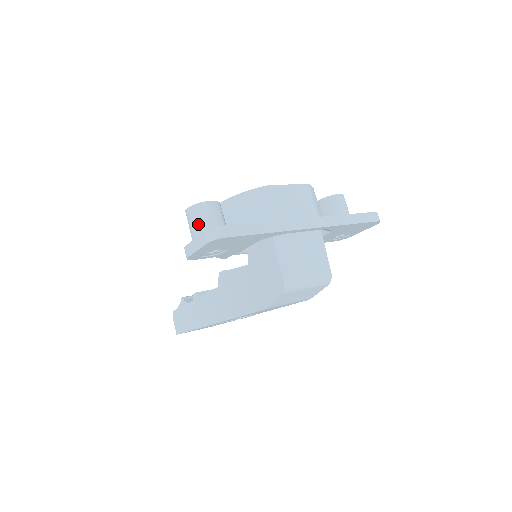
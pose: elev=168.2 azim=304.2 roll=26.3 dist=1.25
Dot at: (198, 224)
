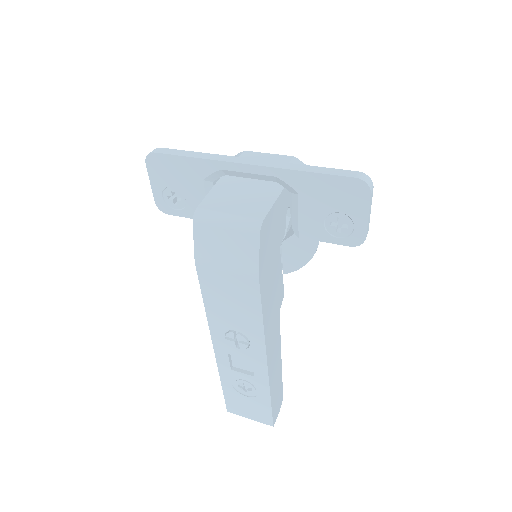
Dot at: occluded
